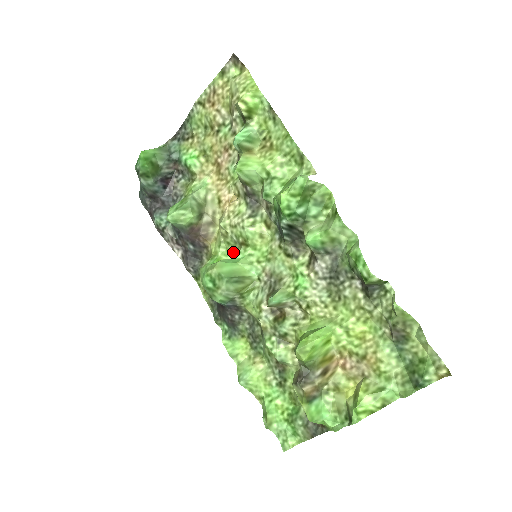
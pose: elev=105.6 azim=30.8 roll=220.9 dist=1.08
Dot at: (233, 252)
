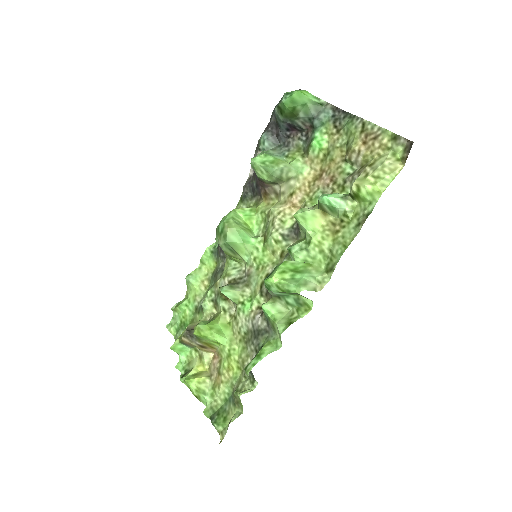
Dot at: (260, 228)
